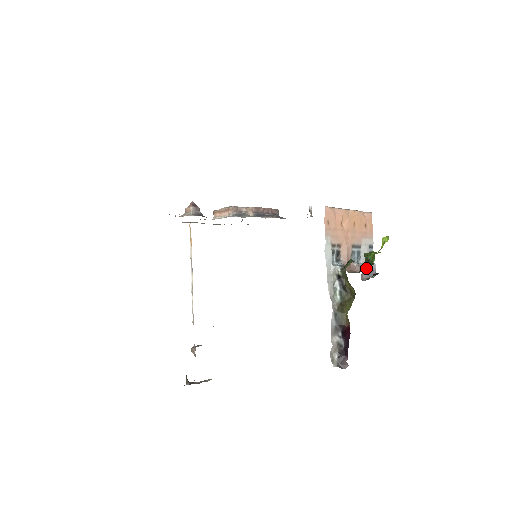
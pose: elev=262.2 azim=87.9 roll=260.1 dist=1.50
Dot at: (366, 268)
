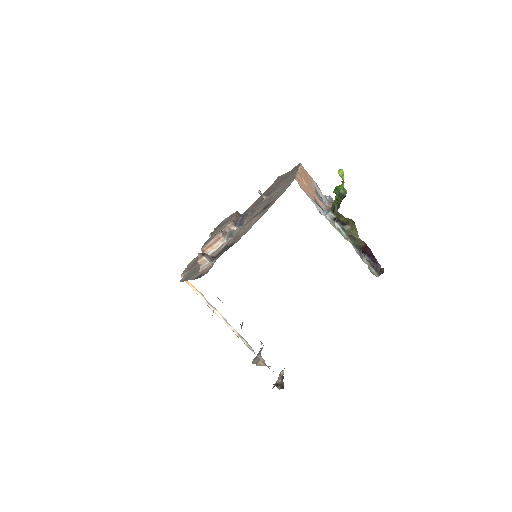
Dot at: occluded
